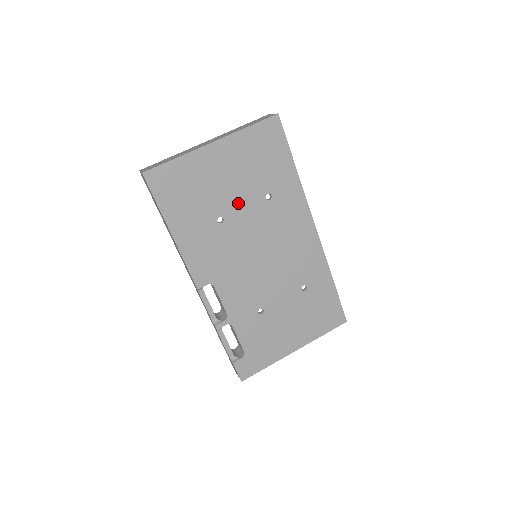
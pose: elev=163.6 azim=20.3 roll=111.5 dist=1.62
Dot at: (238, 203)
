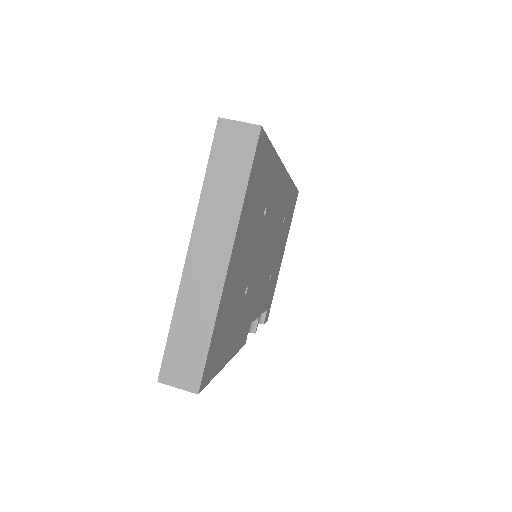
Dot at: (252, 258)
